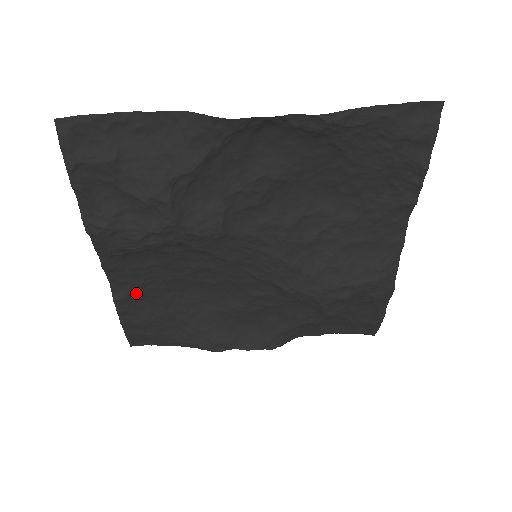
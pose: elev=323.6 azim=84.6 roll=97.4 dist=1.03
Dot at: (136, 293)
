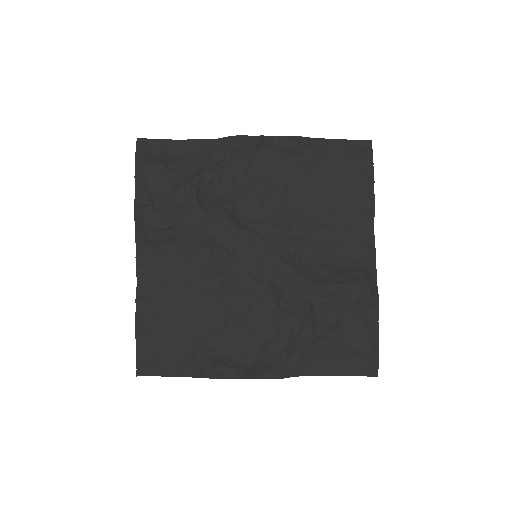
Dot at: (156, 297)
